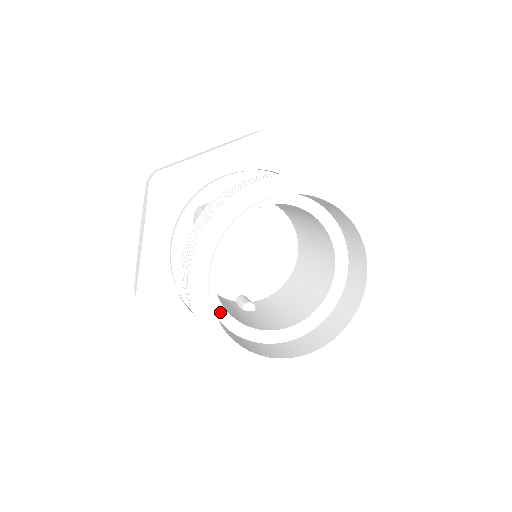
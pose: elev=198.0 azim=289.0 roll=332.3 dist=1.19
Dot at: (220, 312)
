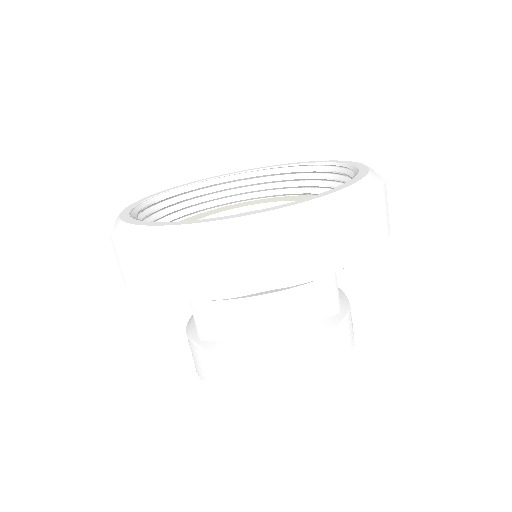
Dot at: occluded
